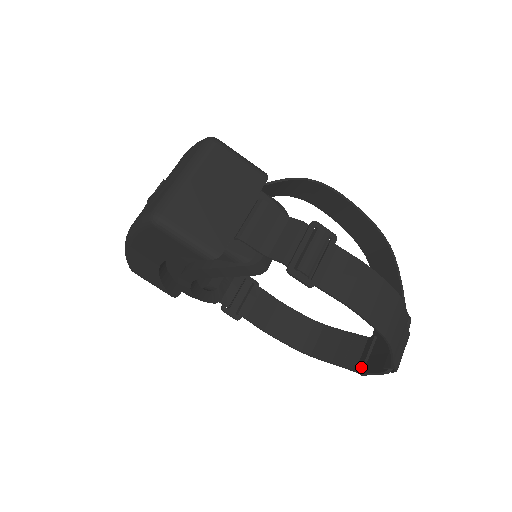
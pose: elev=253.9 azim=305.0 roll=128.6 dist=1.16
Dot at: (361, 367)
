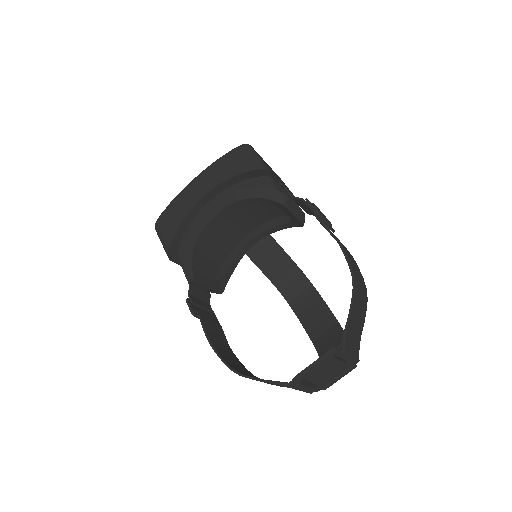
Dot at: occluded
